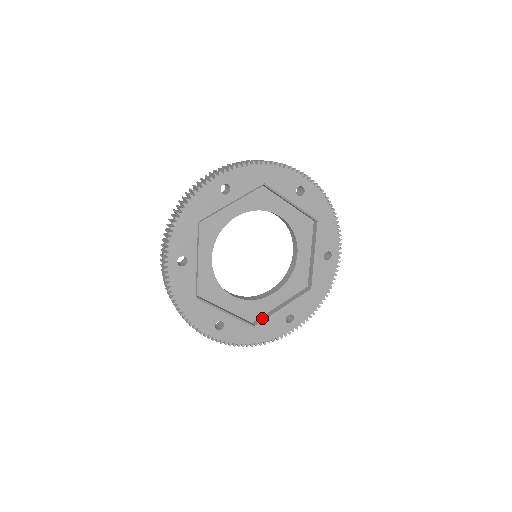
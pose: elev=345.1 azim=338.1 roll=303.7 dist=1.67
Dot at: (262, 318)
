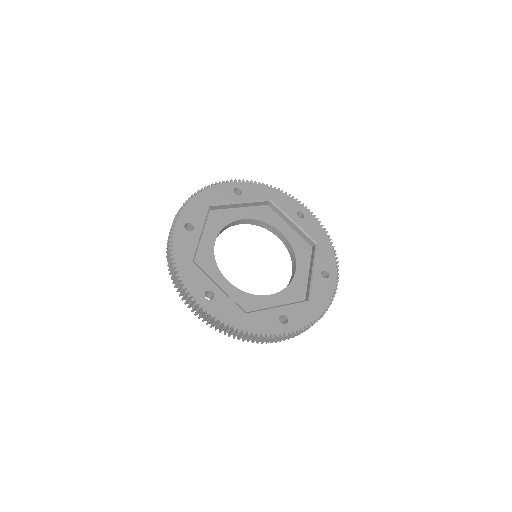
Dot at: (307, 292)
